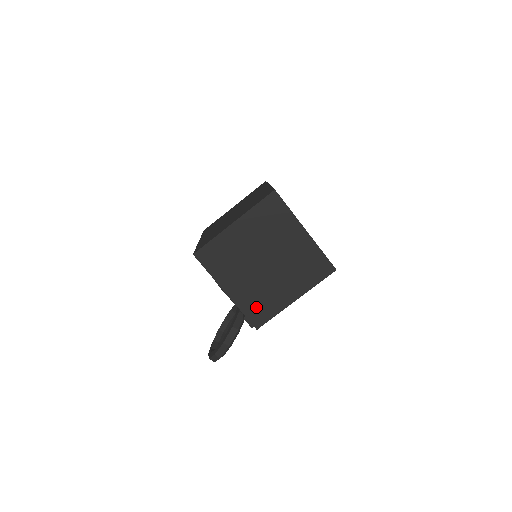
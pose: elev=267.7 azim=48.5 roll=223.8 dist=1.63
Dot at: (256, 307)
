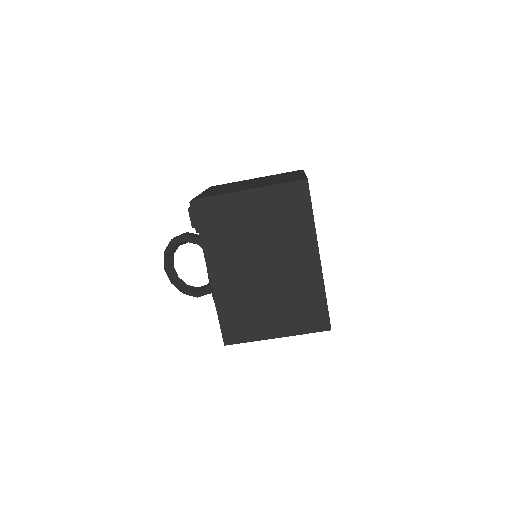
Dot at: occluded
